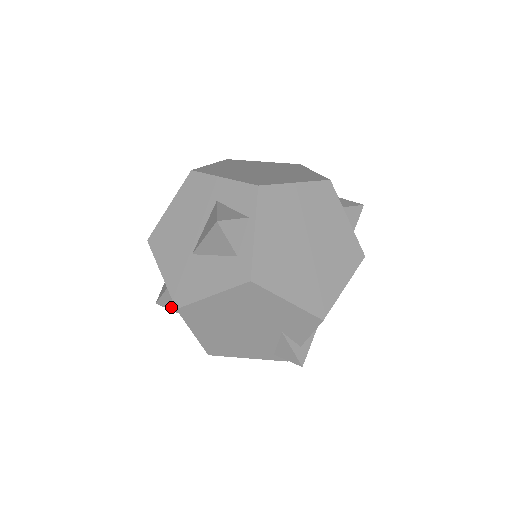
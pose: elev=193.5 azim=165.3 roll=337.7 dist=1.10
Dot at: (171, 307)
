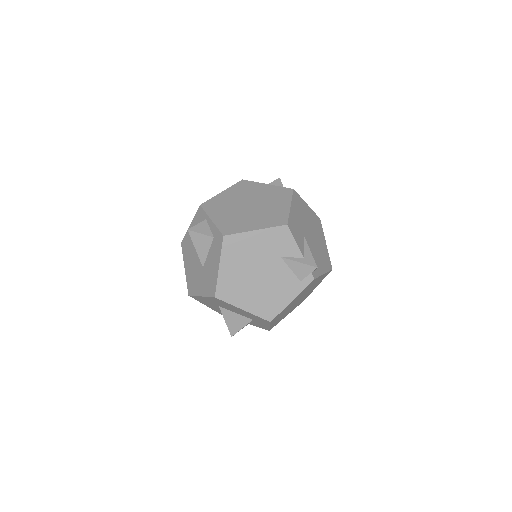
Dot at: (238, 327)
